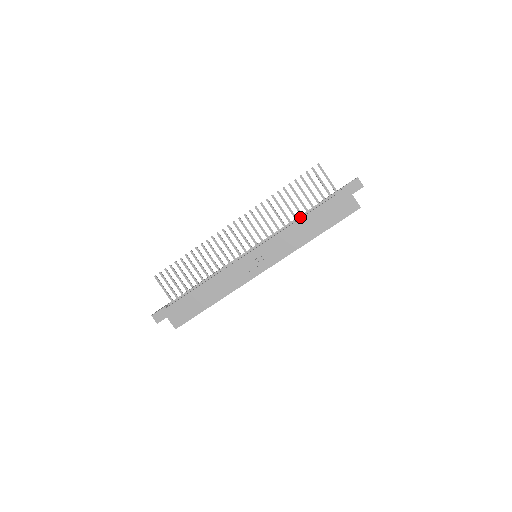
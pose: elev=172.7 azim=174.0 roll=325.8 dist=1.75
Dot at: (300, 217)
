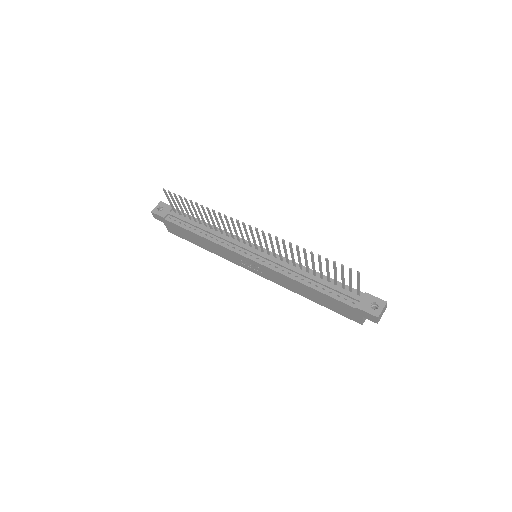
Dot at: (309, 278)
